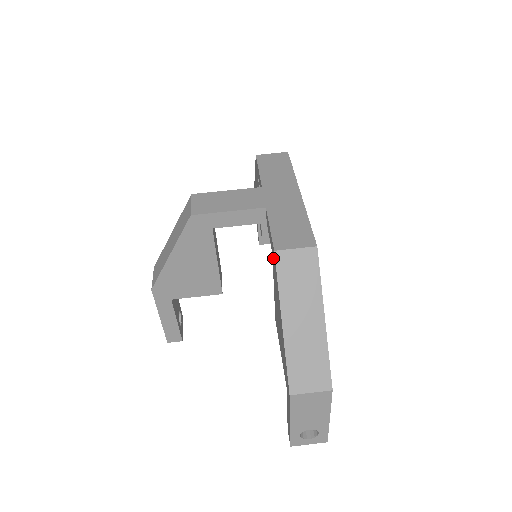
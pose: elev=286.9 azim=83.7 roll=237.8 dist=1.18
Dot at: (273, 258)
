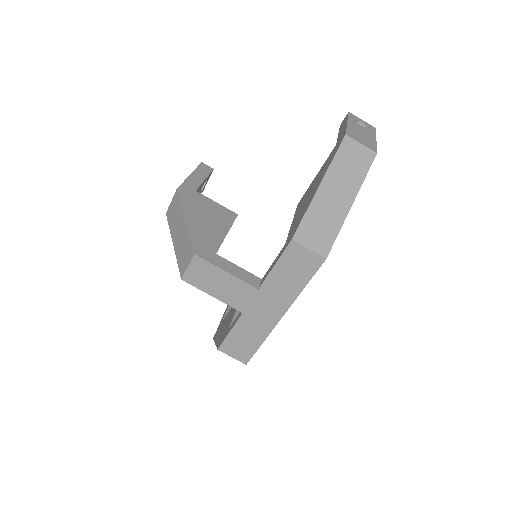
Dot at: (225, 334)
